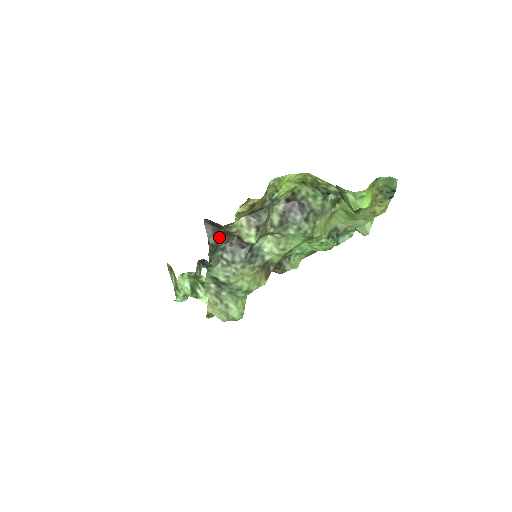
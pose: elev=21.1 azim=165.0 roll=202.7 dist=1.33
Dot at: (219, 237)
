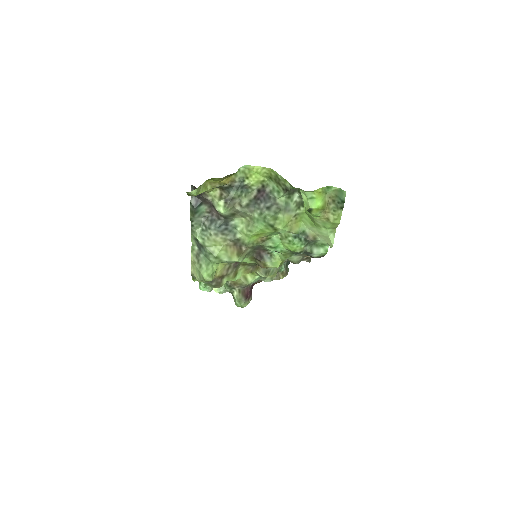
Dot at: (199, 202)
